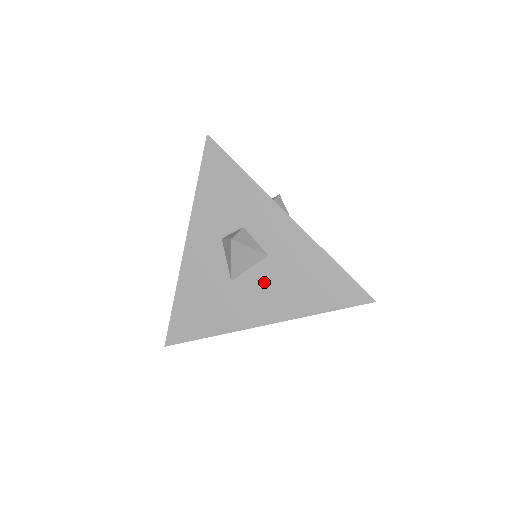
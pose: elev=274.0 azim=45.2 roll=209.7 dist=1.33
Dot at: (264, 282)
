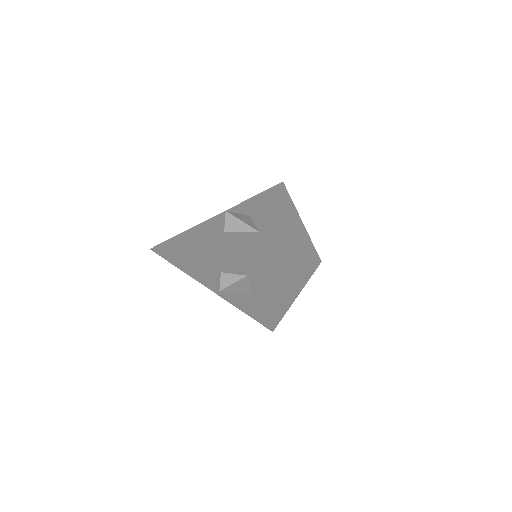
Dot at: (264, 287)
